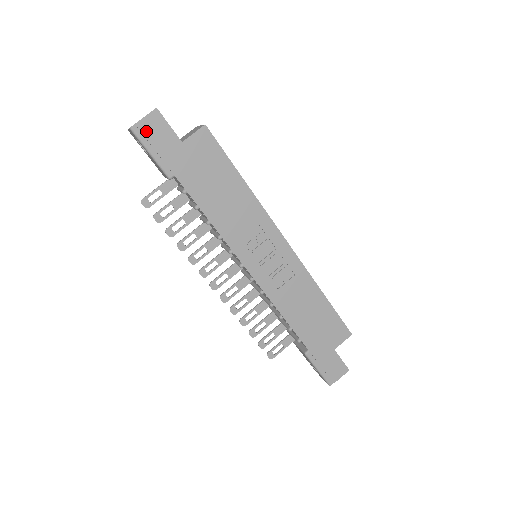
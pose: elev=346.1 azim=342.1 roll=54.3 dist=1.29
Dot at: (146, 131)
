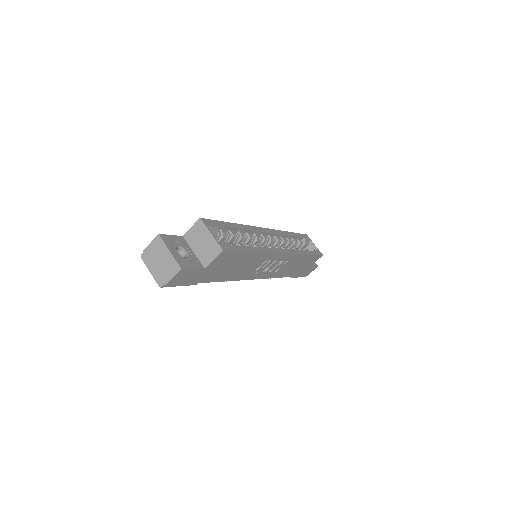
Dot at: (175, 282)
